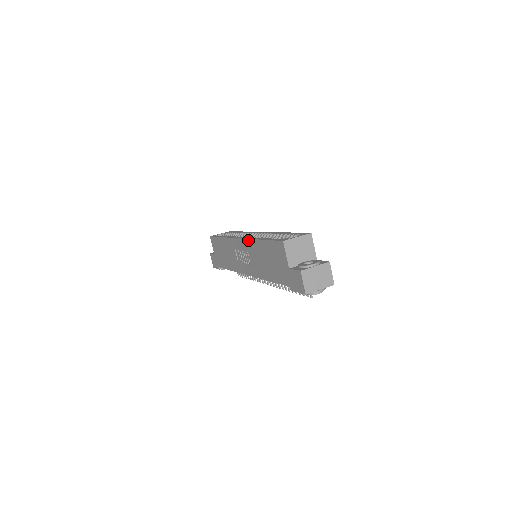
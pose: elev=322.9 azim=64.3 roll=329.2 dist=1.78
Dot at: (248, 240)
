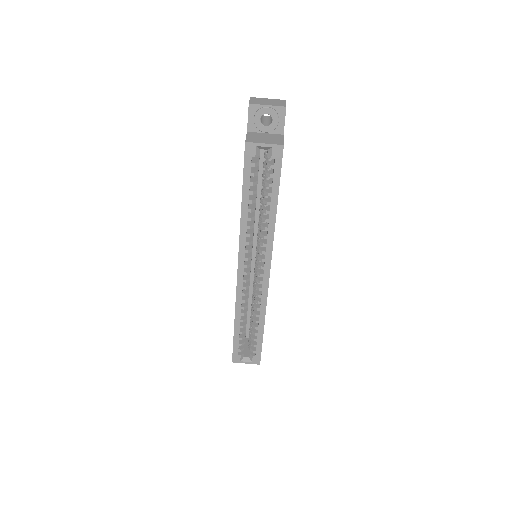
Dot at: (236, 295)
